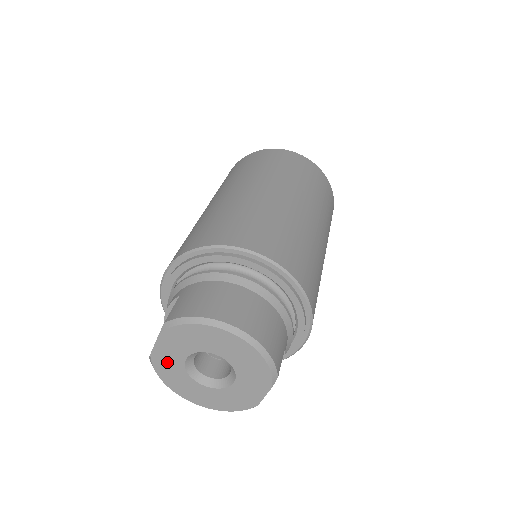
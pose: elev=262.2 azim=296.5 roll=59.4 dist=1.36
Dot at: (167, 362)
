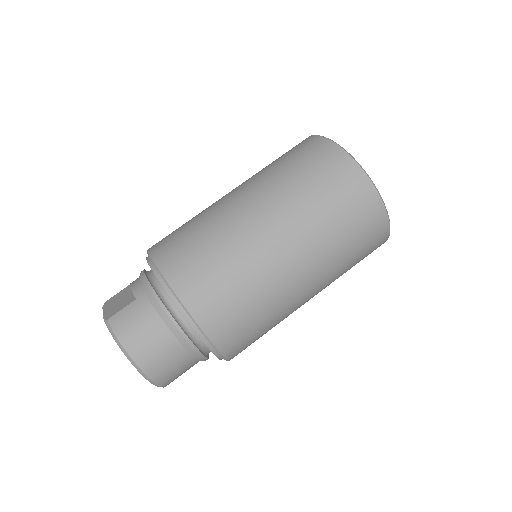
Dot at: occluded
